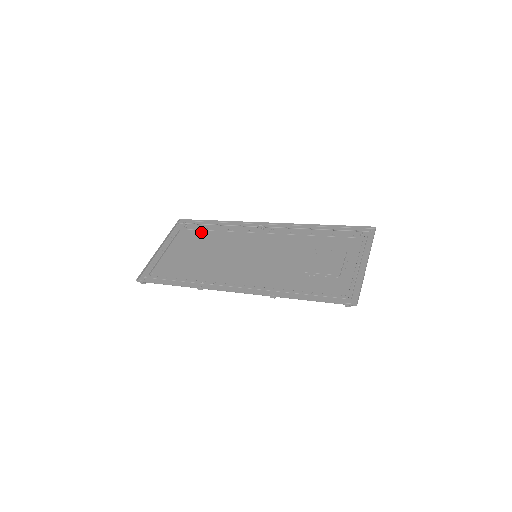
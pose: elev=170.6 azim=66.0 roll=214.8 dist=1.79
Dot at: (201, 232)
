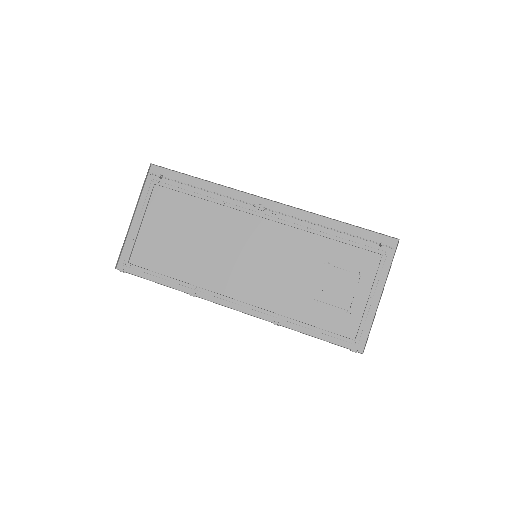
Dot at: (183, 195)
